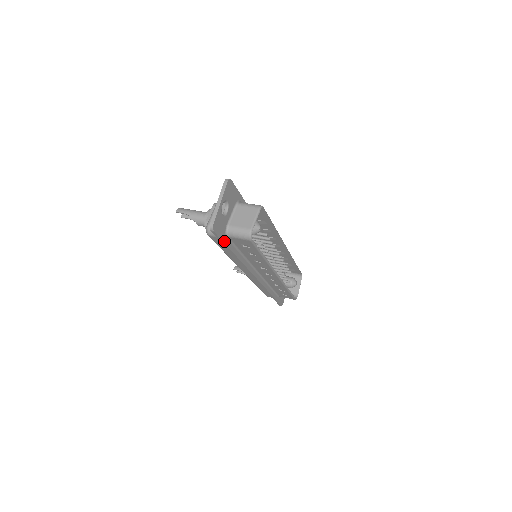
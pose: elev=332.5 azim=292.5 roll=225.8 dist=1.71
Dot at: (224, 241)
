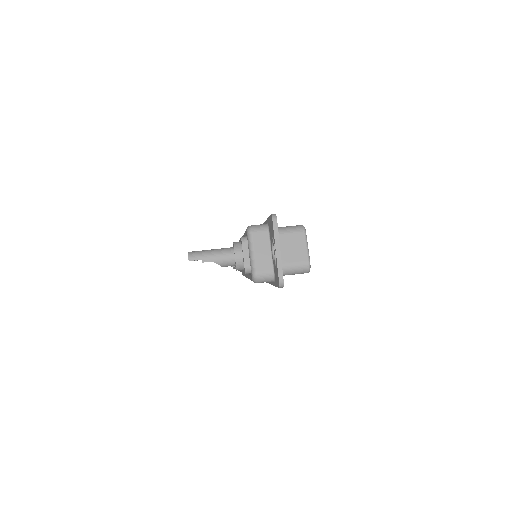
Dot at: occluded
